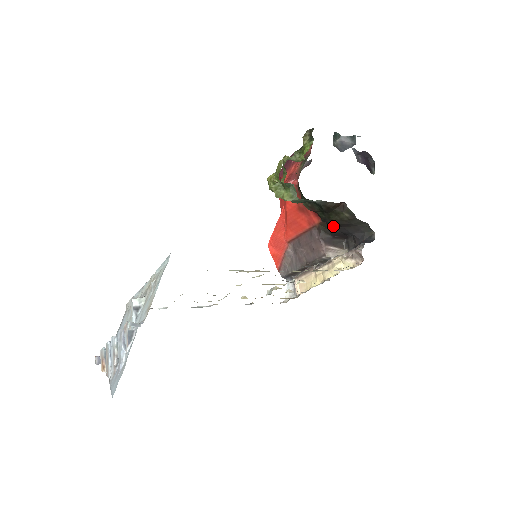
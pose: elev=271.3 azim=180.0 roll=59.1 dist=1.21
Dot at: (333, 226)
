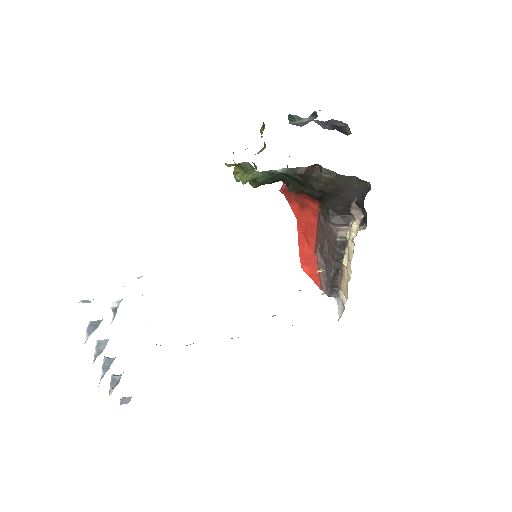
Dot at: (331, 201)
